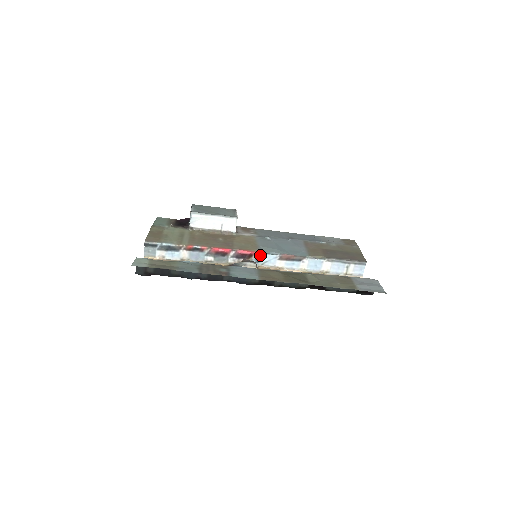
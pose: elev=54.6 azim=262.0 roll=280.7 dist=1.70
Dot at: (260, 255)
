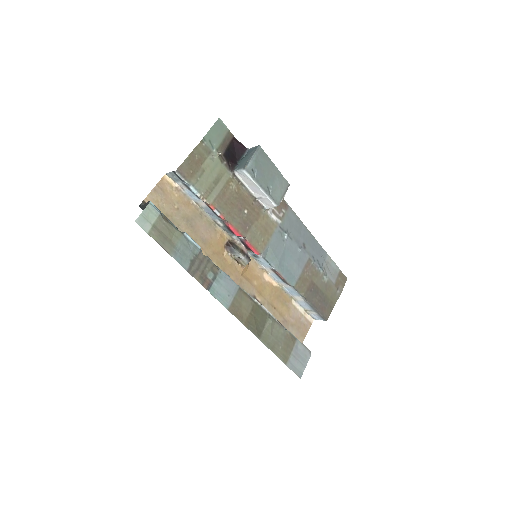
Dot at: (260, 256)
